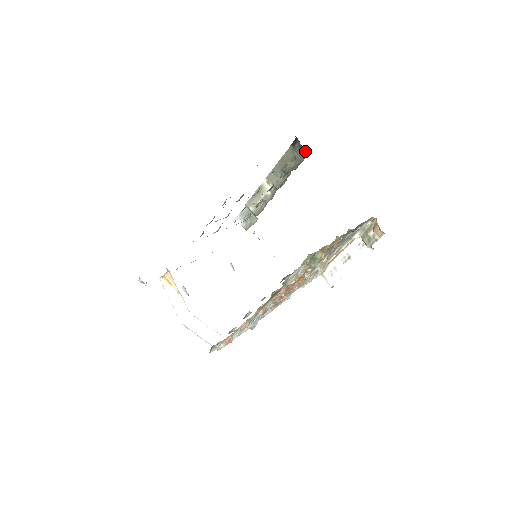
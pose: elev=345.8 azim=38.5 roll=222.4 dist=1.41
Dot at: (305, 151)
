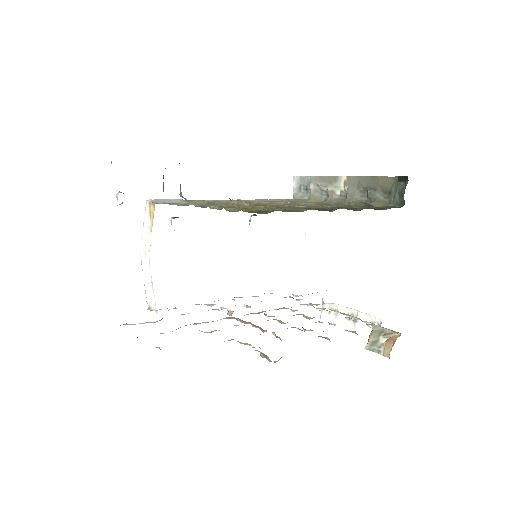
Dot at: (403, 201)
